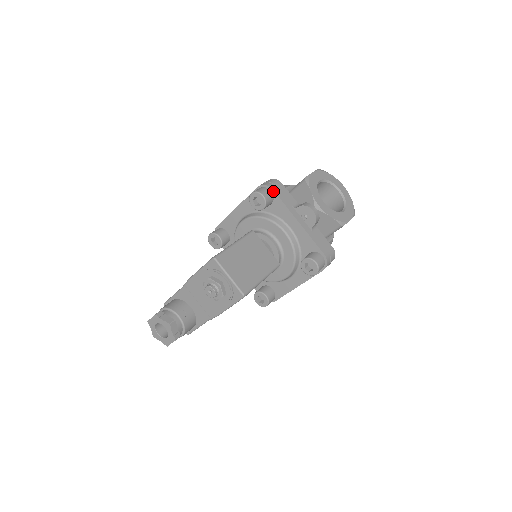
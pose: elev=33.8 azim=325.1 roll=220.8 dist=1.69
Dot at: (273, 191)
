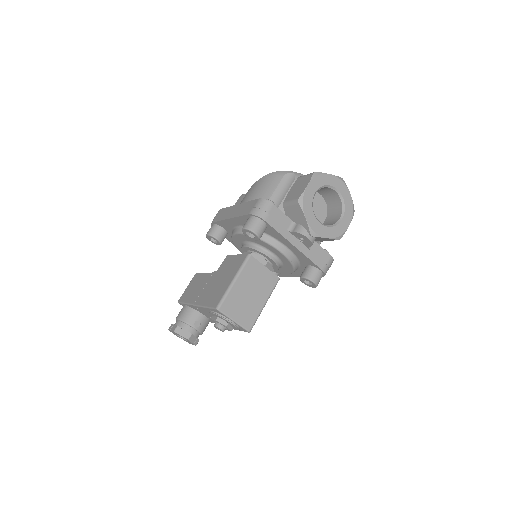
Dot at: (265, 222)
